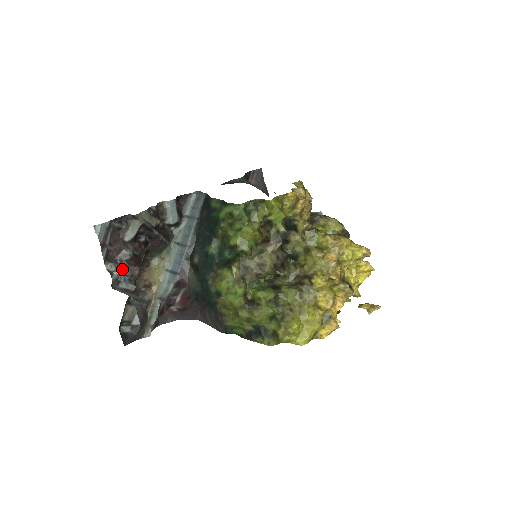
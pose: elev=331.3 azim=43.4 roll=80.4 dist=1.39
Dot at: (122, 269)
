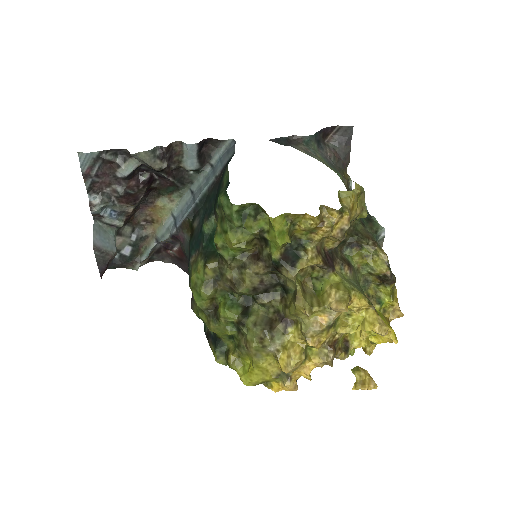
Dot at: (107, 205)
